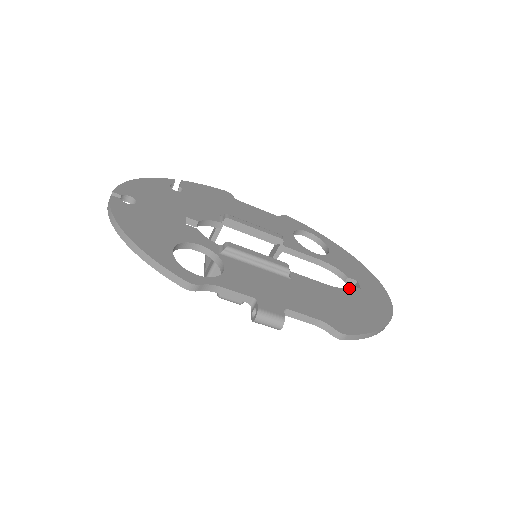
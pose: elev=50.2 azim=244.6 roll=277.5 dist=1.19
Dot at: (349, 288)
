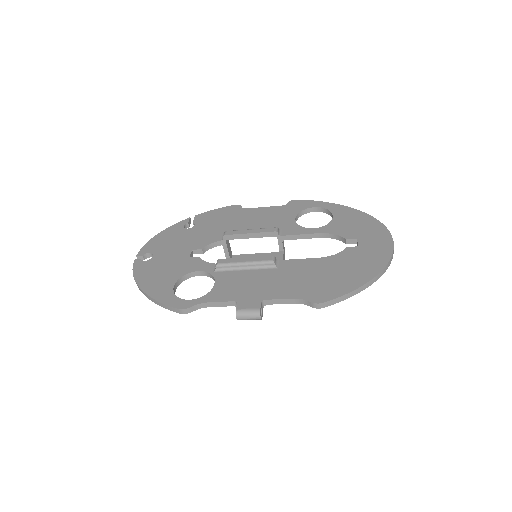
Dot at: (343, 251)
